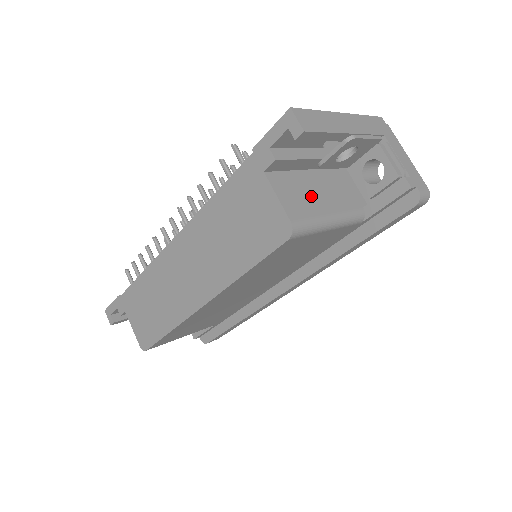
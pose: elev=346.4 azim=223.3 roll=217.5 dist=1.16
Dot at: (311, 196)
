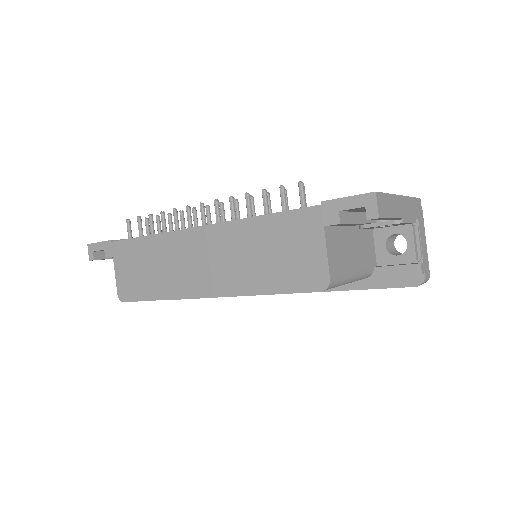
Dot at: (347, 254)
